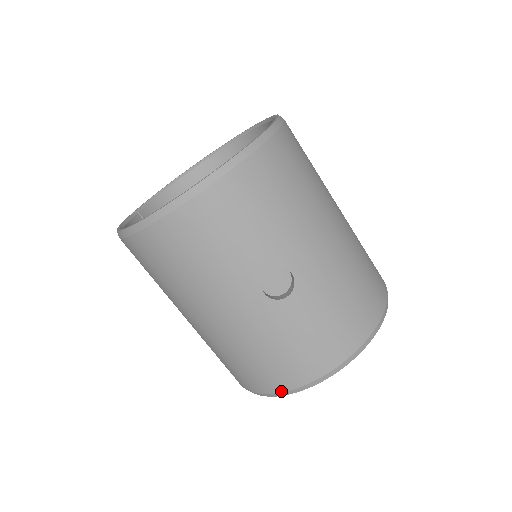
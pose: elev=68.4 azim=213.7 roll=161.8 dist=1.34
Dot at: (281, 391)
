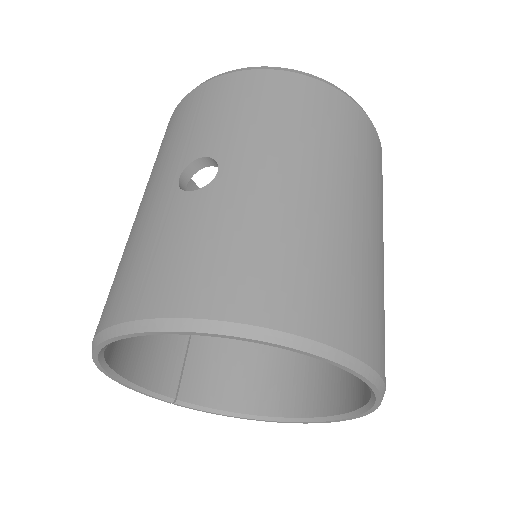
Dot at: (97, 332)
